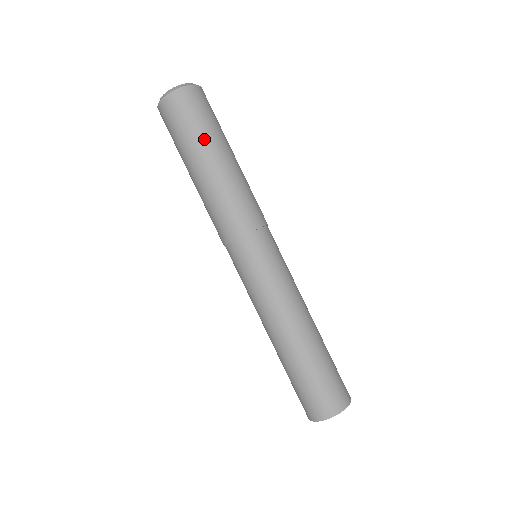
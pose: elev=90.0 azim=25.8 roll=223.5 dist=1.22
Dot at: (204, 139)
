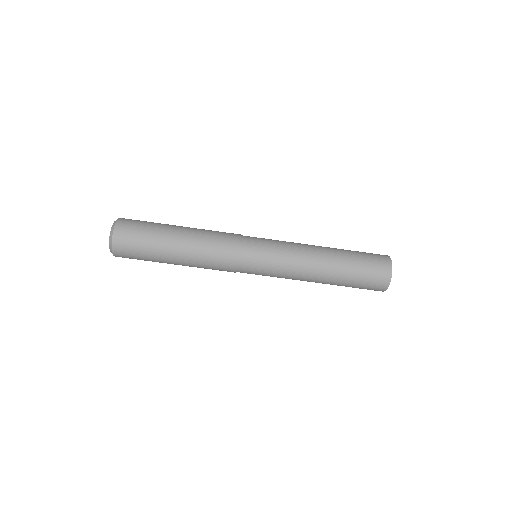
Dot at: (156, 255)
